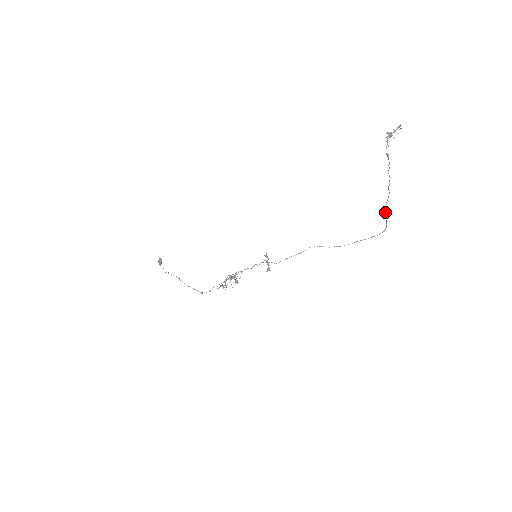
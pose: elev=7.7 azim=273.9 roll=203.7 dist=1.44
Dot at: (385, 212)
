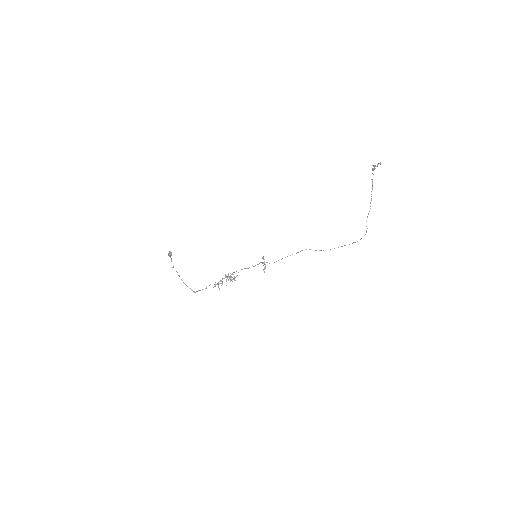
Dot at: occluded
